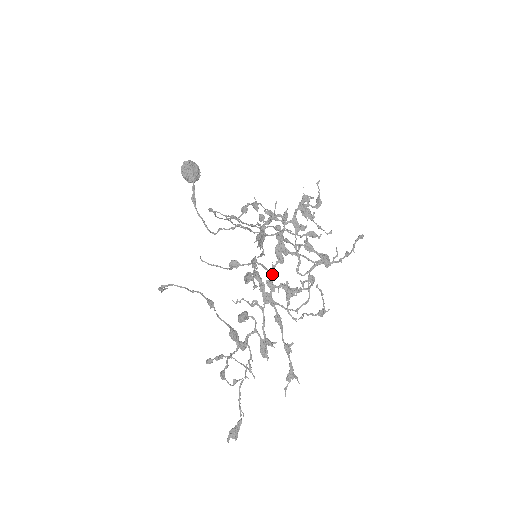
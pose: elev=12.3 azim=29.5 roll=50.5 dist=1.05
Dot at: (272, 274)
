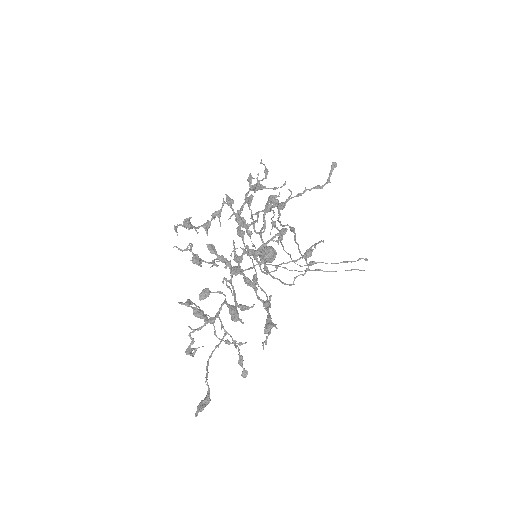
Dot at: occluded
